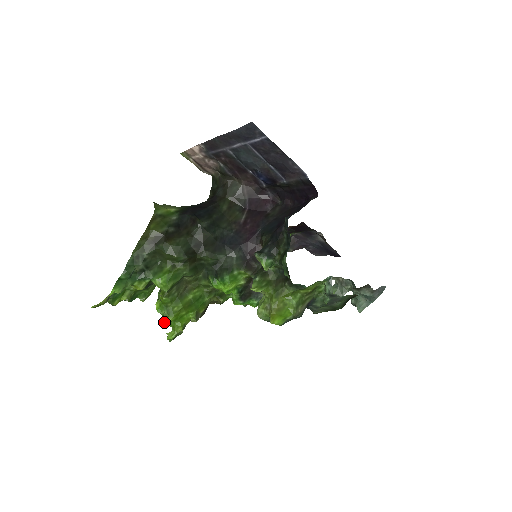
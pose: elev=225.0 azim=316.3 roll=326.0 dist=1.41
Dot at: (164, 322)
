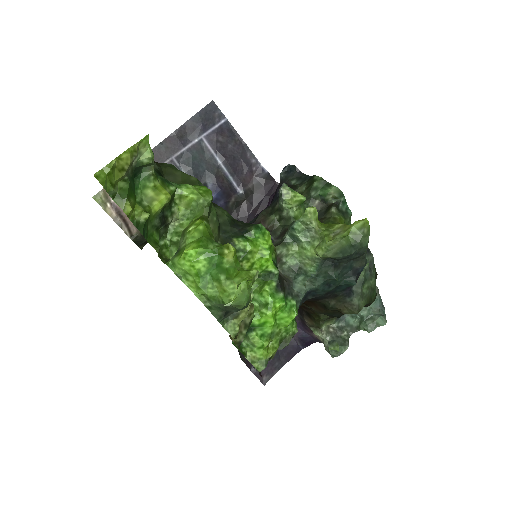
Dot at: (229, 244)
